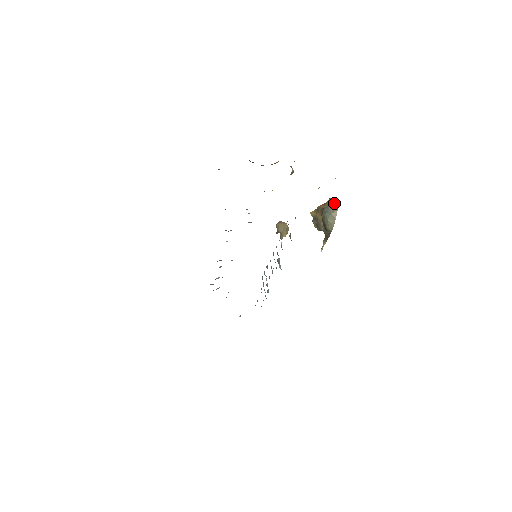
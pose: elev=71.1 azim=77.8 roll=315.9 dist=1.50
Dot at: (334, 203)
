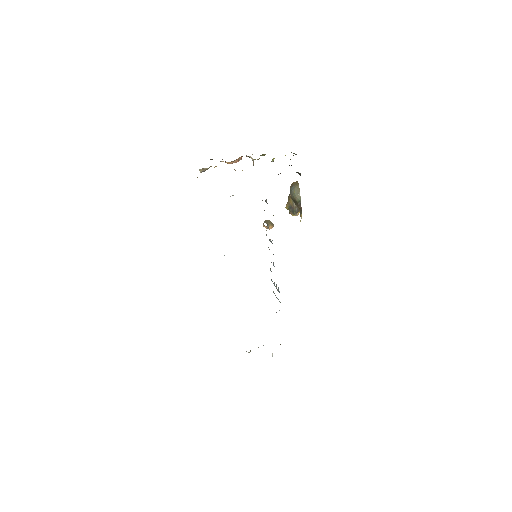
Dot at: (295, 183)
